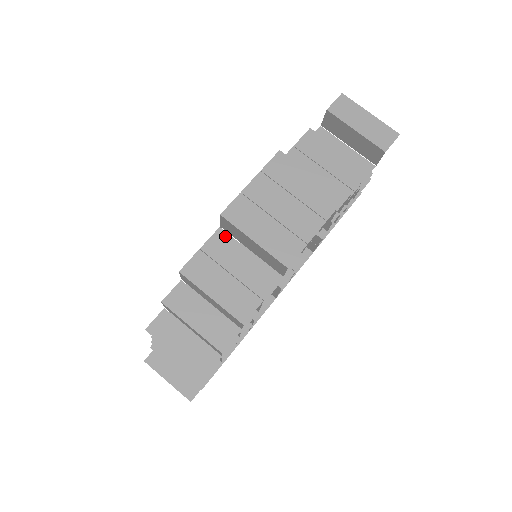
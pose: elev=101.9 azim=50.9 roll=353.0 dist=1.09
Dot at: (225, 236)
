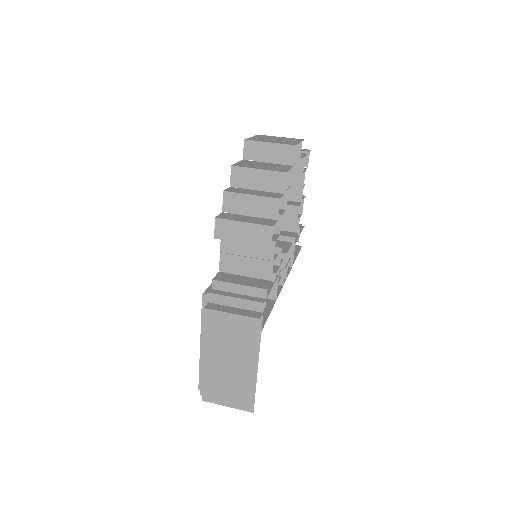
Dot at: (248, 161)
